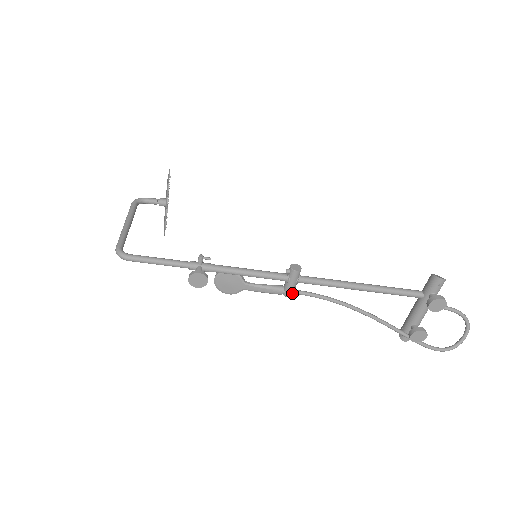
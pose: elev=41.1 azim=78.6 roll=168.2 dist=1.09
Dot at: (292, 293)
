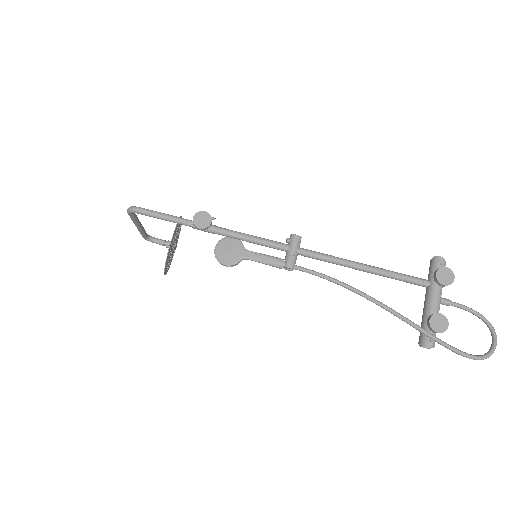
Dot at: (293, 264)
